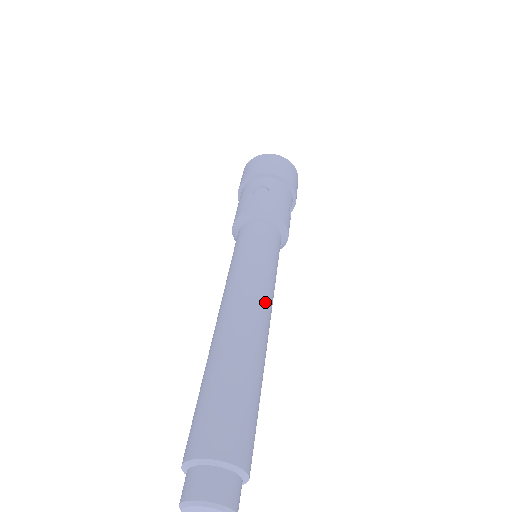
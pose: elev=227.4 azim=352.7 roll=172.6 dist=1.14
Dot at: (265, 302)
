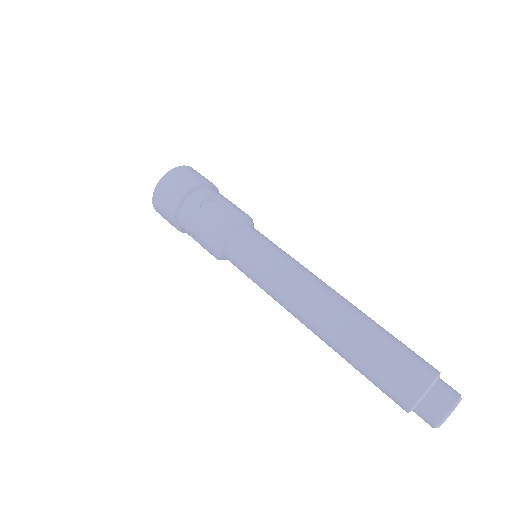
Dot at: (318, 278)
